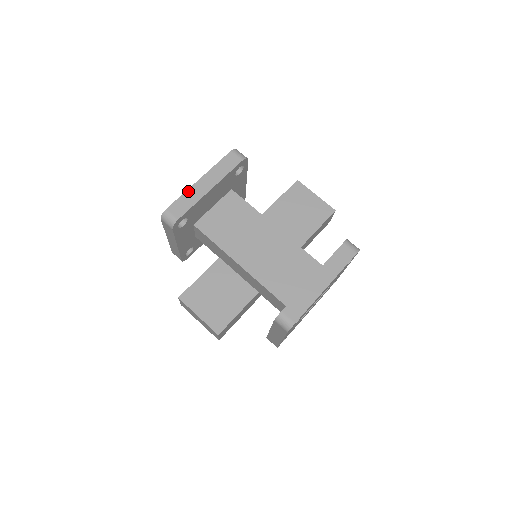
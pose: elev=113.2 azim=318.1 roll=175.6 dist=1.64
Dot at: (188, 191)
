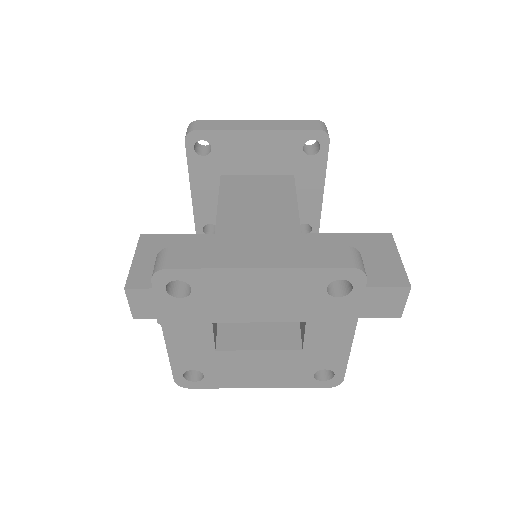
Dot at: (234, 121)
